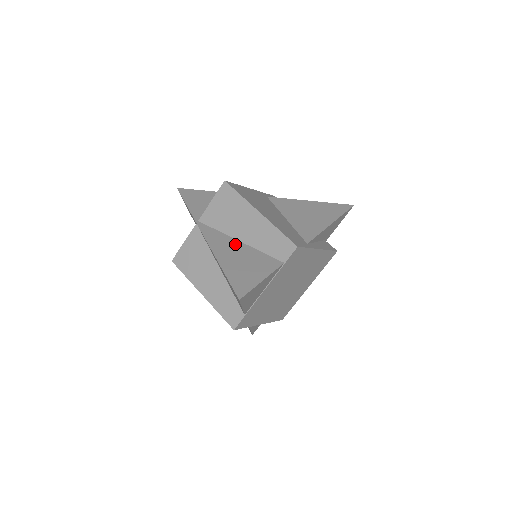
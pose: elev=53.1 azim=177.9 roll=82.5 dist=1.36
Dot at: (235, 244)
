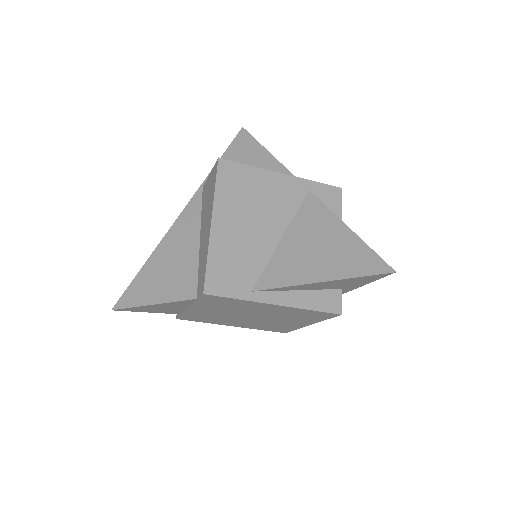
Dot at: (191, 240)
